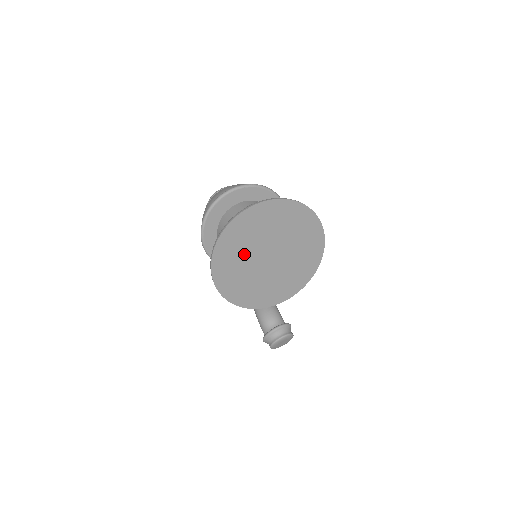
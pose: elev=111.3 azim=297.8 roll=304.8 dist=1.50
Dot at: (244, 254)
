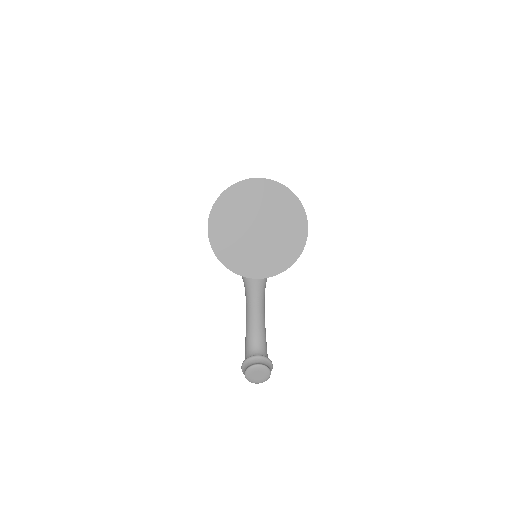
Dot at: (238, 215)
